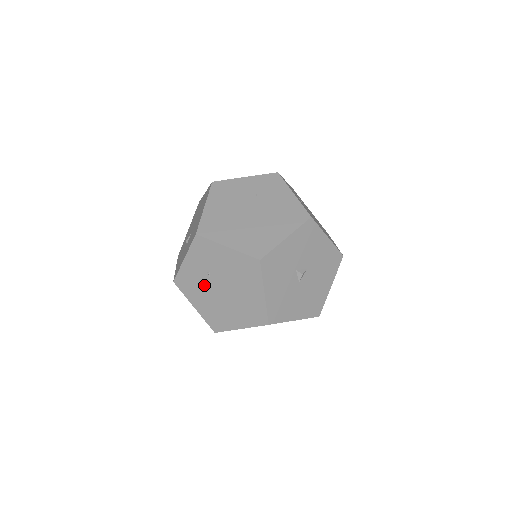
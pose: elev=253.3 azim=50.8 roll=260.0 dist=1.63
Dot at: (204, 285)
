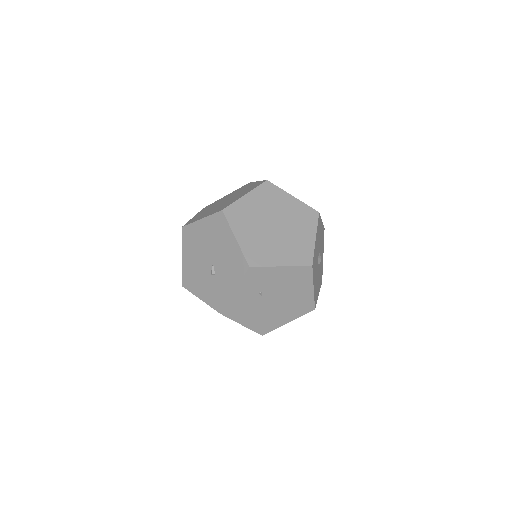
Dot at: (255, 304)
